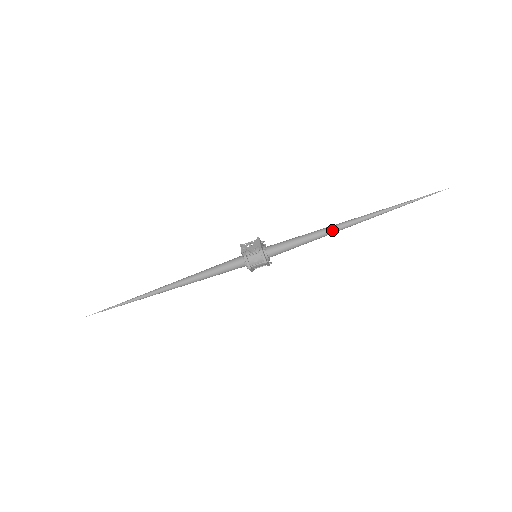
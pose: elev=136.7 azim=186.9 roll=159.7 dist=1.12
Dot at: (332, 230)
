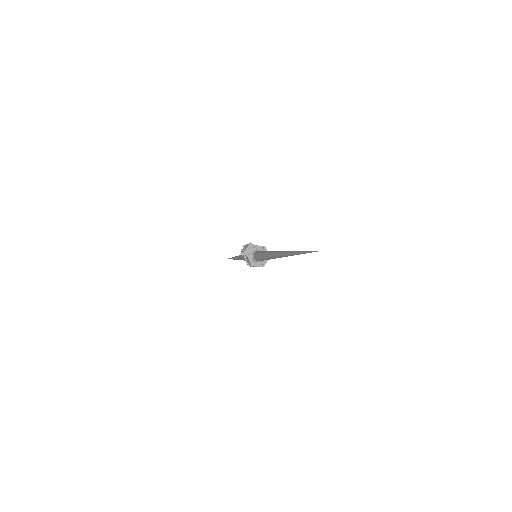
Dot at: (273, 256)
